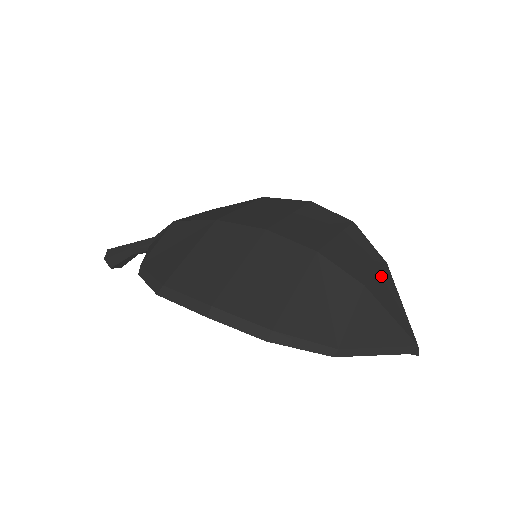
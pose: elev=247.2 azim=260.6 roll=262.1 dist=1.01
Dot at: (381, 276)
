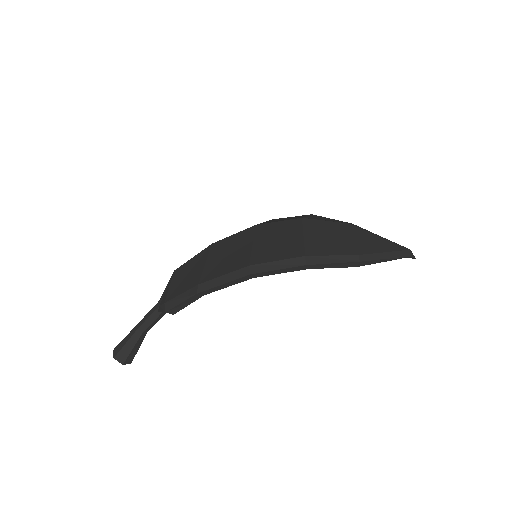
Dot at: occluded
